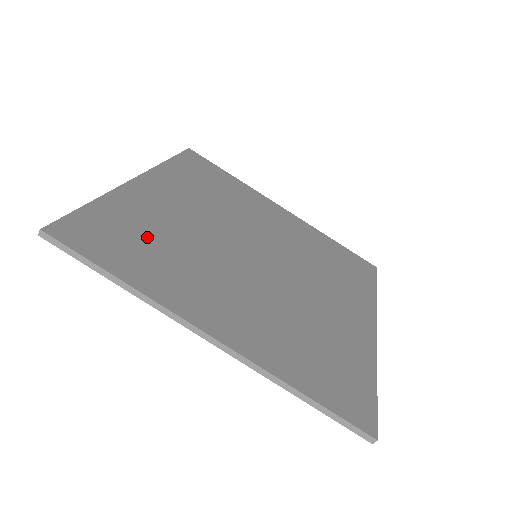
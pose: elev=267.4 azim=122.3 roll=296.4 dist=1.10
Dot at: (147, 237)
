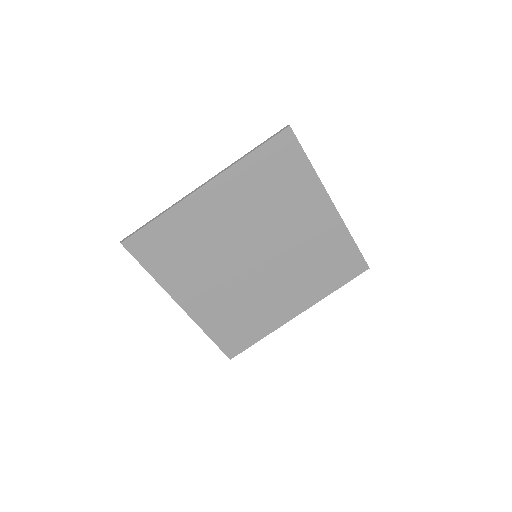
Dot at: (181, 246)
